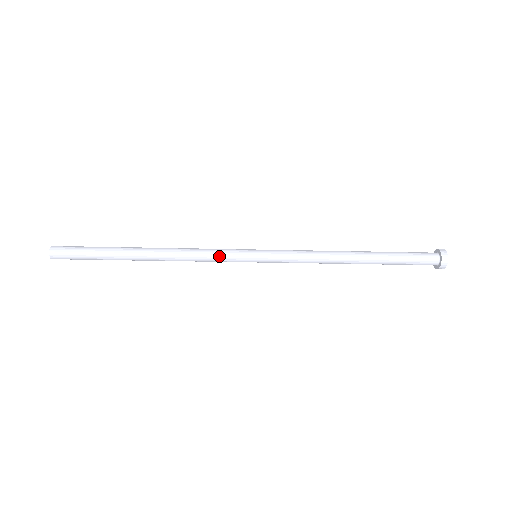
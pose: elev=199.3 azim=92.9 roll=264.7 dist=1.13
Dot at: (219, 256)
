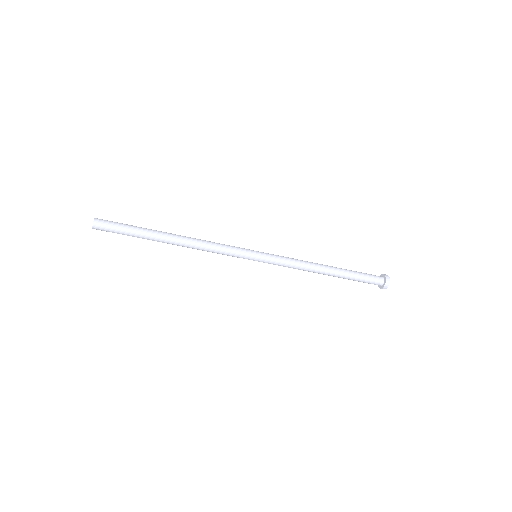
Dot at: (229, 253)
